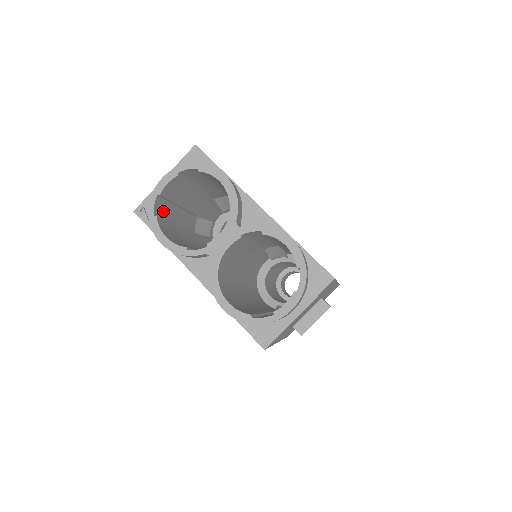
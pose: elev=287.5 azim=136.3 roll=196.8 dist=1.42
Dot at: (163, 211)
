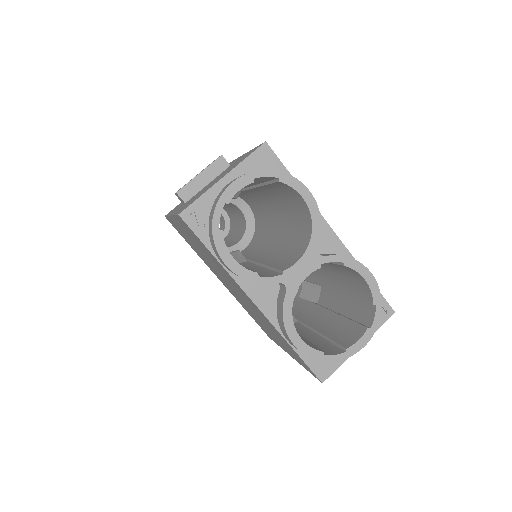
Dot at: occluded
